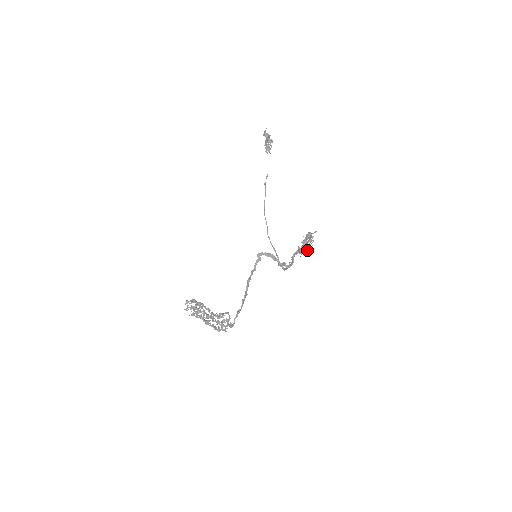
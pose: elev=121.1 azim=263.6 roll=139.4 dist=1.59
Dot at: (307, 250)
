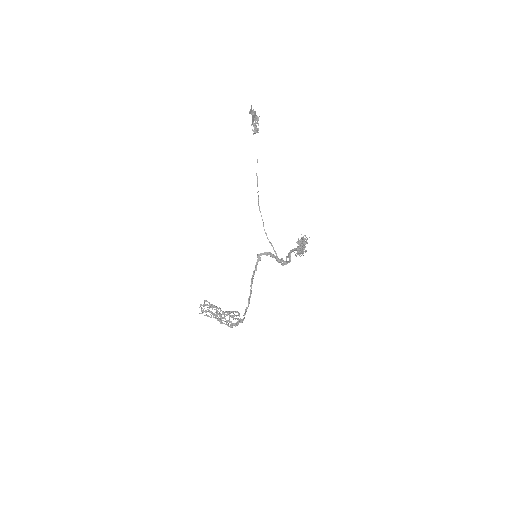
Dot at: (302, 253)
